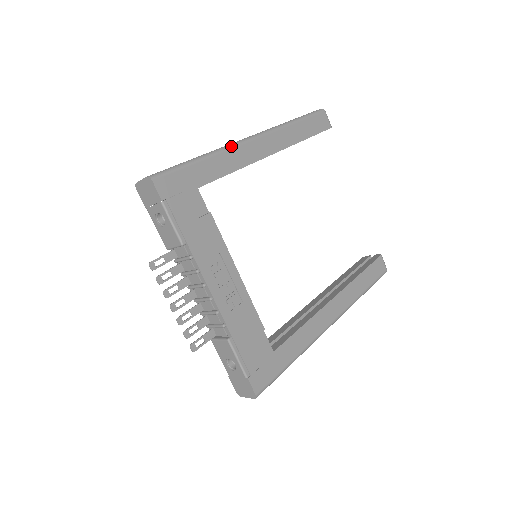
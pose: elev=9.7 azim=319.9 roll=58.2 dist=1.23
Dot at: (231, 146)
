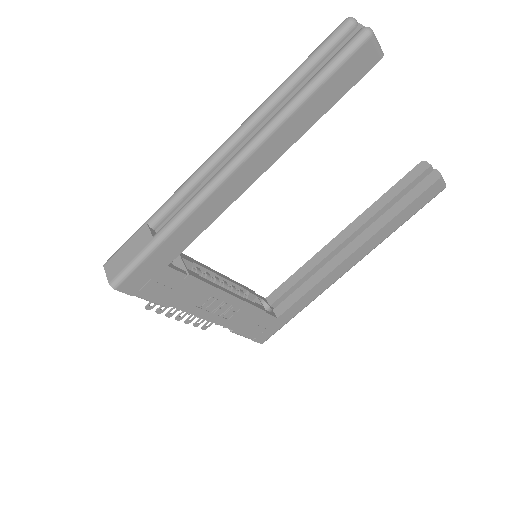
Dot at: (198, 203)
